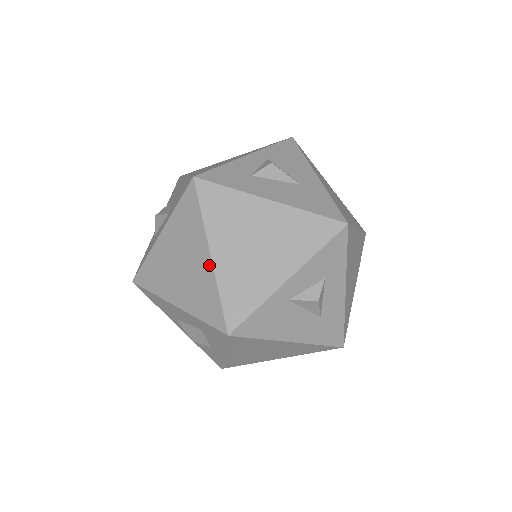
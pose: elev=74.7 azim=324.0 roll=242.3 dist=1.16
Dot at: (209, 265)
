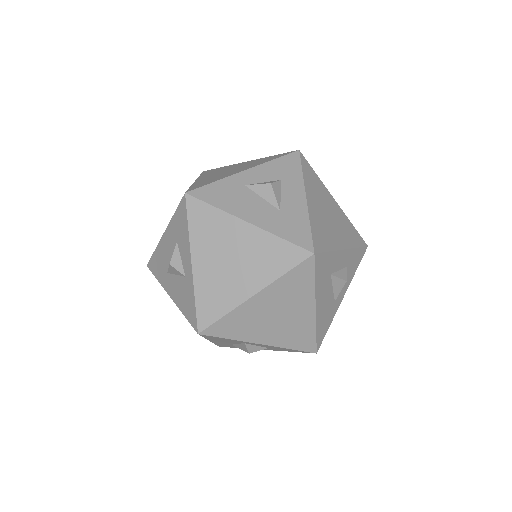
Dot at: occluded
